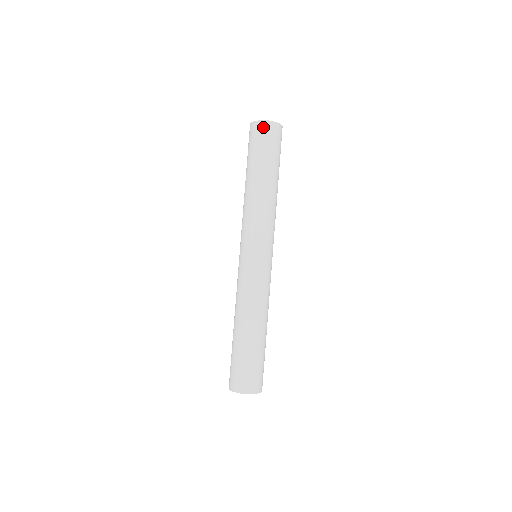
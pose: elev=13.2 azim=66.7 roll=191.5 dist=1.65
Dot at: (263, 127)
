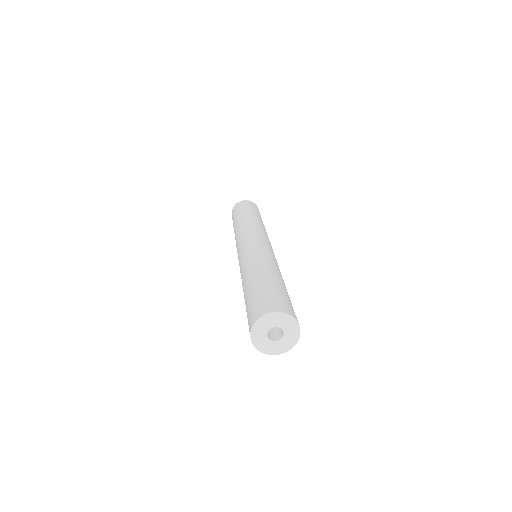
Dot at: (239, 203)
